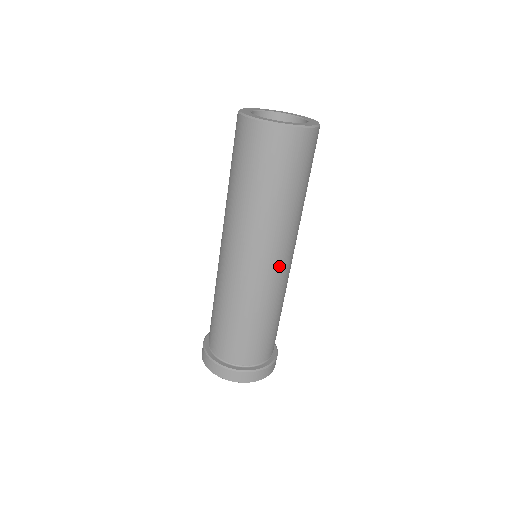
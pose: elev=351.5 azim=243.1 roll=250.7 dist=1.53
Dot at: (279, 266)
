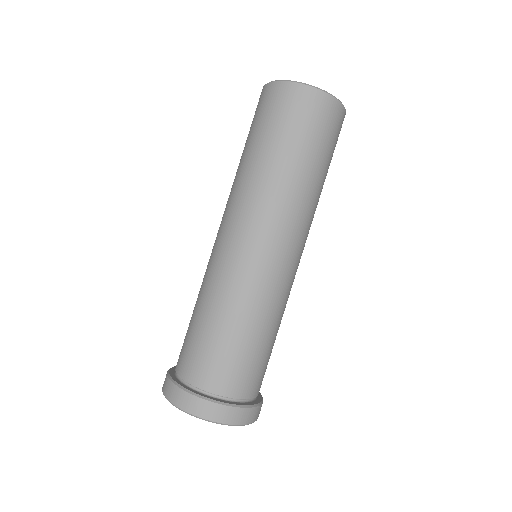
Dot at: (299, 261)
